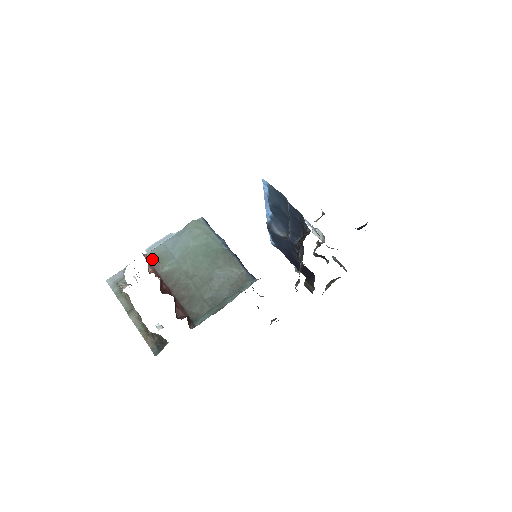
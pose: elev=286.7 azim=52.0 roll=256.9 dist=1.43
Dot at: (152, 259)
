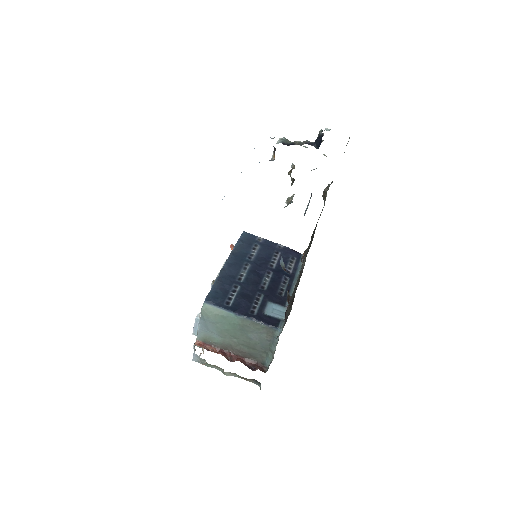
Dot at: (203, 341)
